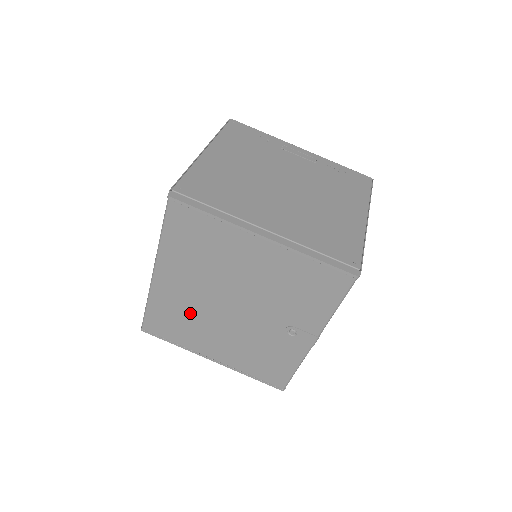
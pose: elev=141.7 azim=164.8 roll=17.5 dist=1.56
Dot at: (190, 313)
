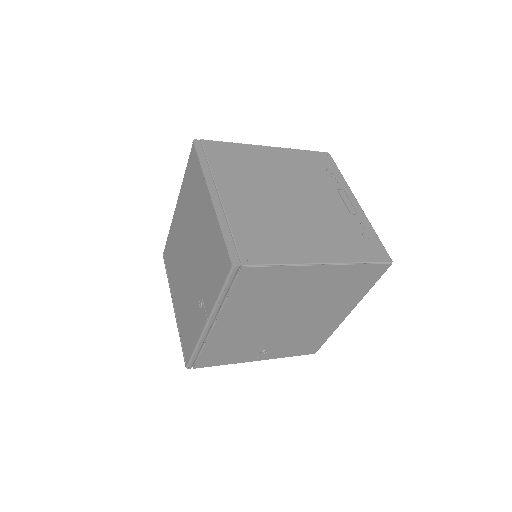
Dot at: (178, 251)
